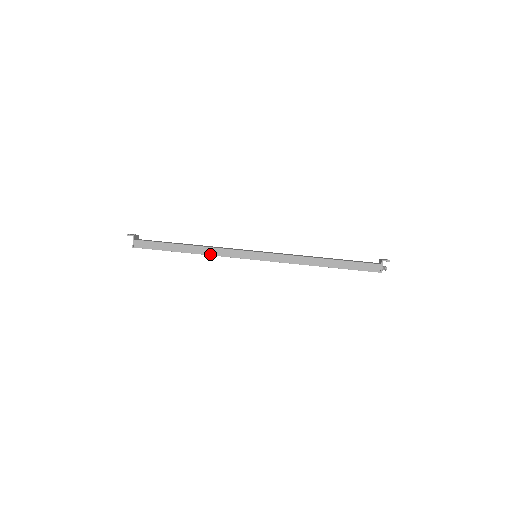
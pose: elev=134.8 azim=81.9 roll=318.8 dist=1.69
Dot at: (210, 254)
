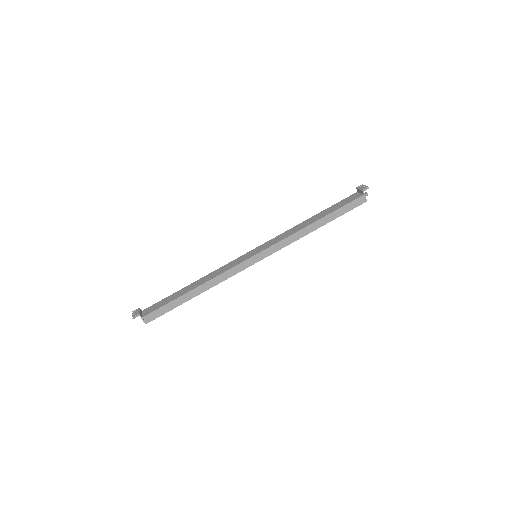
Dot at: (218, 283)
